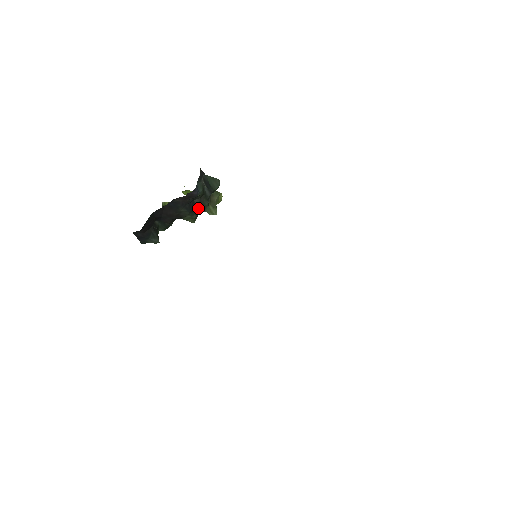
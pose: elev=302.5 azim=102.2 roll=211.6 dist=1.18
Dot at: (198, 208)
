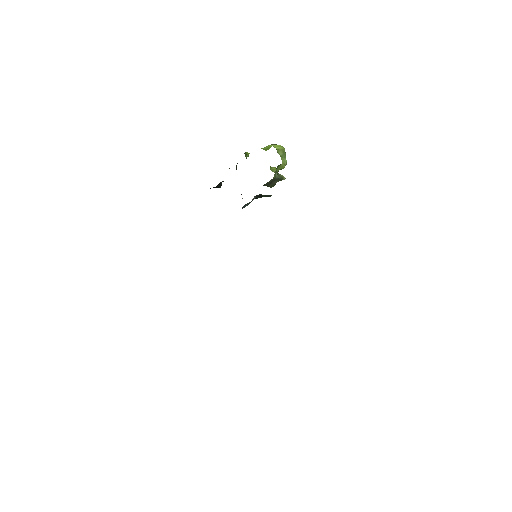
Dot at: occluded
